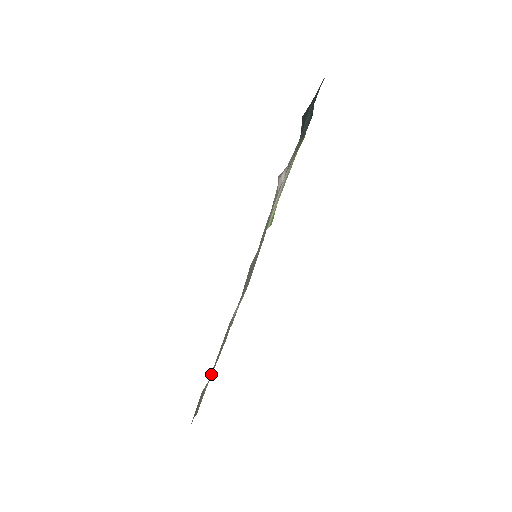
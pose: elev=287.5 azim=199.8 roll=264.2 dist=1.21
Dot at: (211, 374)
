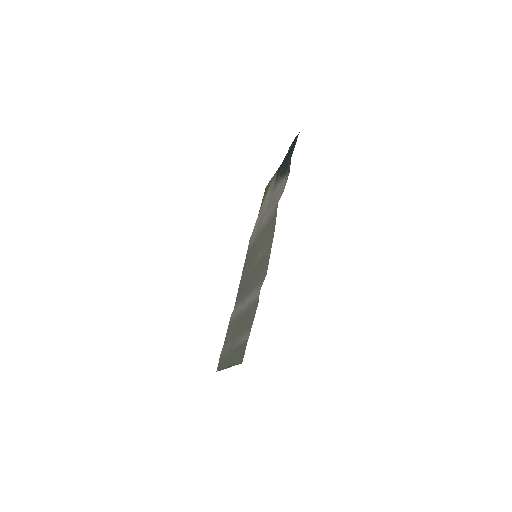
Dot at: (237, 338)
